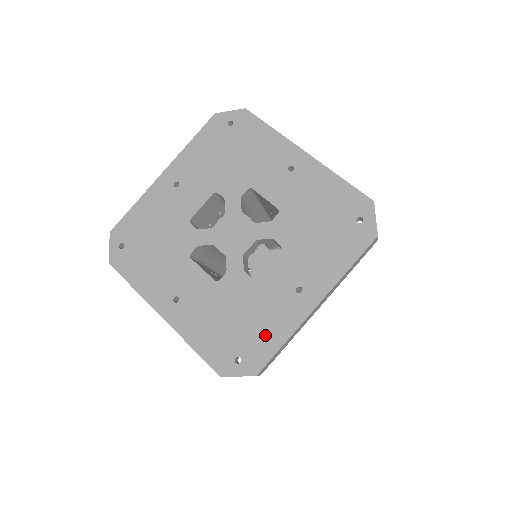
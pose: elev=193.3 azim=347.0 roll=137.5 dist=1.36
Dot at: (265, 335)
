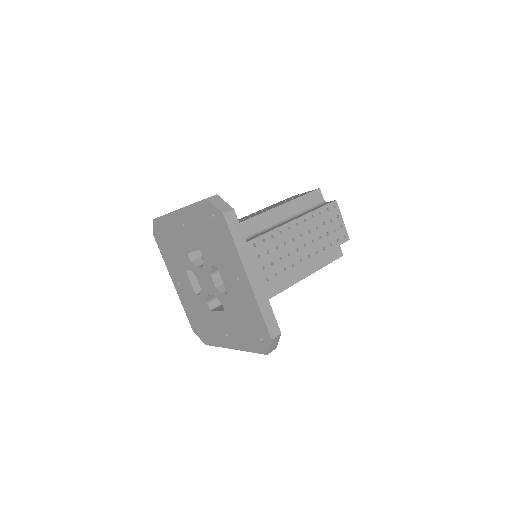
Dot at: (210, 336)
